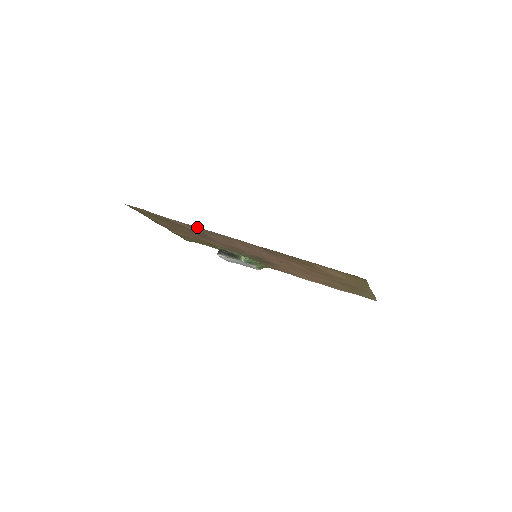
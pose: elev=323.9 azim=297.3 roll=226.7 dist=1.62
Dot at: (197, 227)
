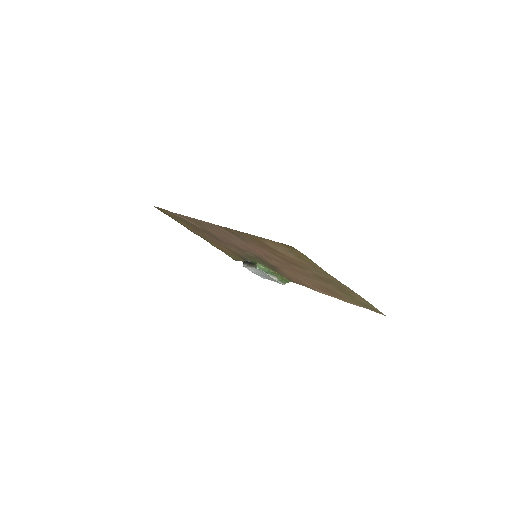
Dot at: (189, 217)
